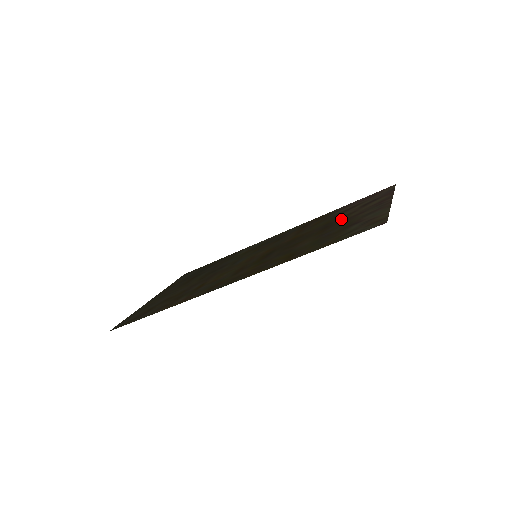
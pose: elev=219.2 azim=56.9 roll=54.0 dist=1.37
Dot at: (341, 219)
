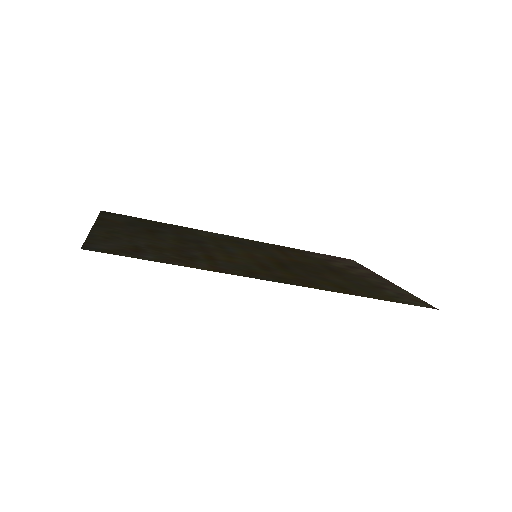
Dot at: (343, 270)
